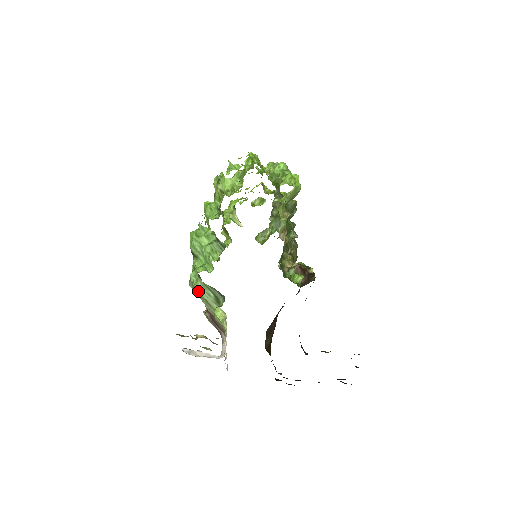
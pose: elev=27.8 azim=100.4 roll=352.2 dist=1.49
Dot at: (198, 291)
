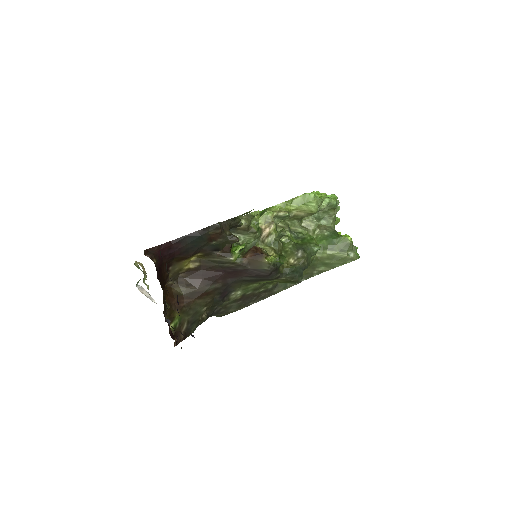
Dot at: occluded
